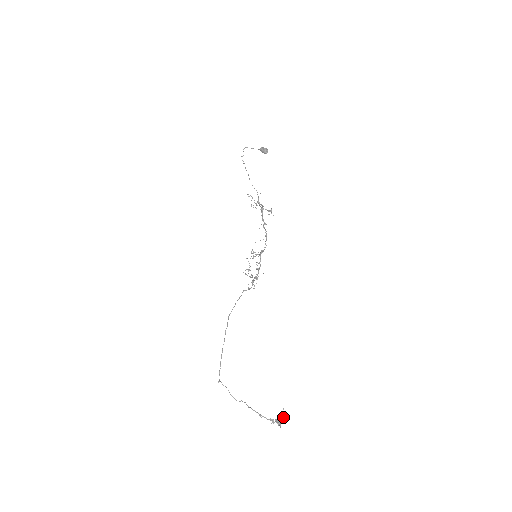
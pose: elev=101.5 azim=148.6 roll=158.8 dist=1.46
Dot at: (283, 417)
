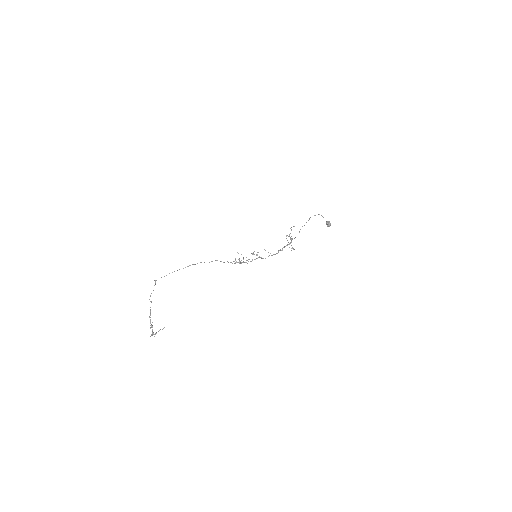
Dot at: occluded
